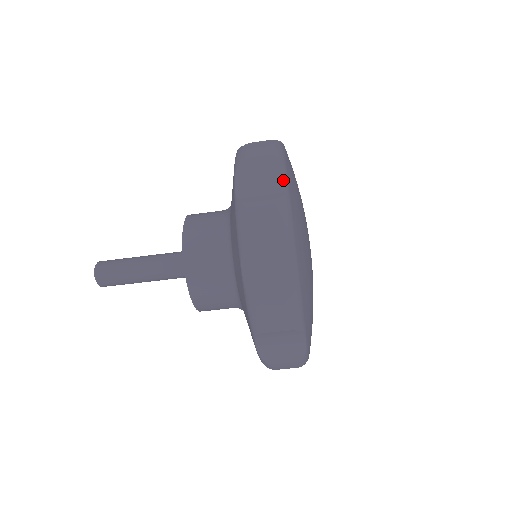
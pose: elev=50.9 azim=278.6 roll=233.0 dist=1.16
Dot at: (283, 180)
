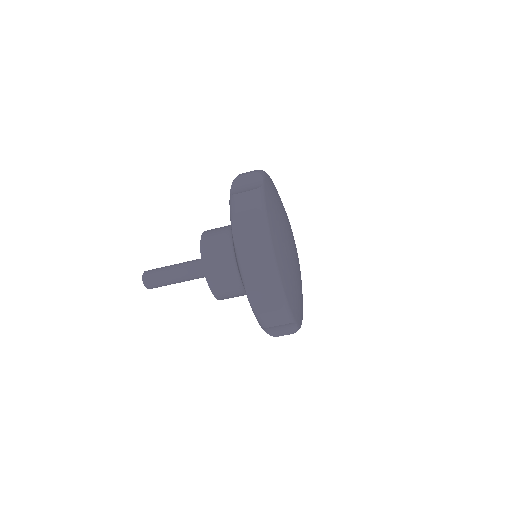
Dot at: (261, 183)
